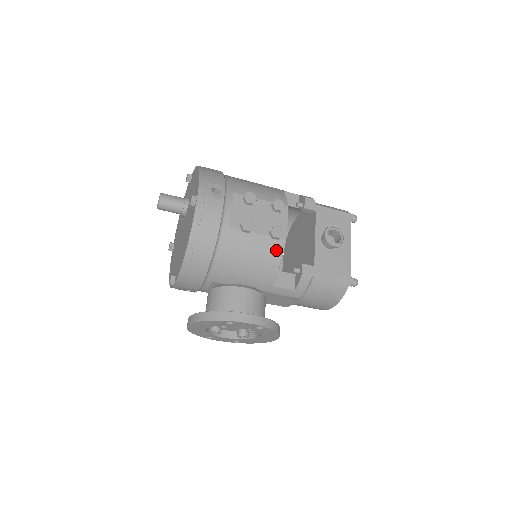
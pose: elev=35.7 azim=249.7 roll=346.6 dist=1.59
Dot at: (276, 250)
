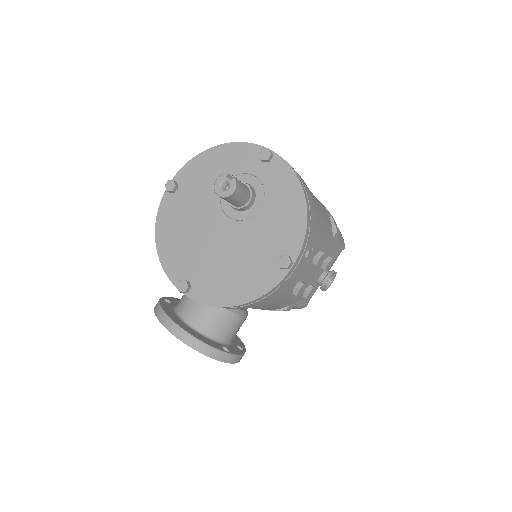
Dot at: (295, 301)
